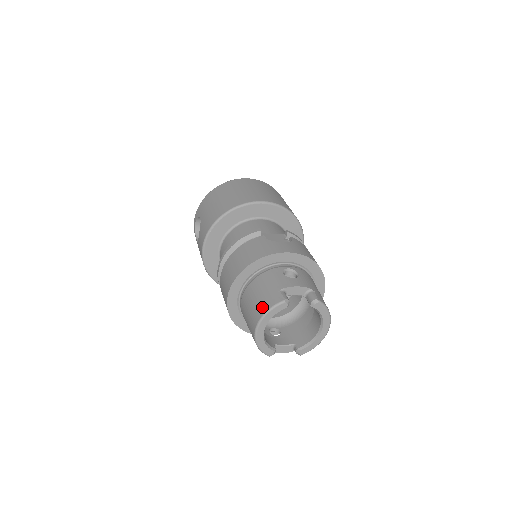
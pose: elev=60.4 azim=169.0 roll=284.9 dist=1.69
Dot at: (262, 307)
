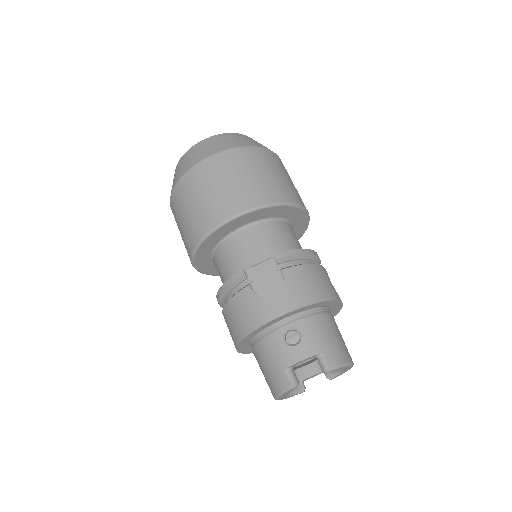
Dot at: (273, 387)
